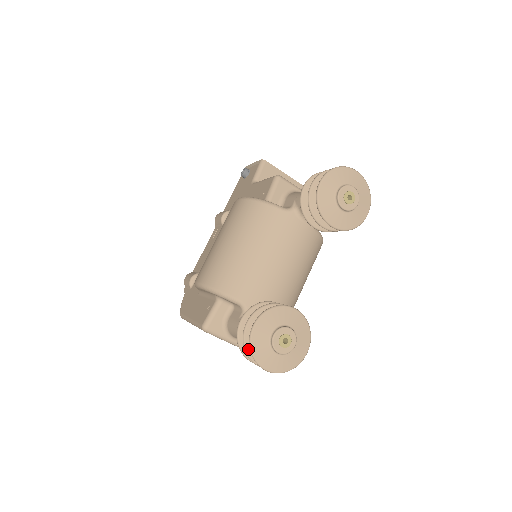
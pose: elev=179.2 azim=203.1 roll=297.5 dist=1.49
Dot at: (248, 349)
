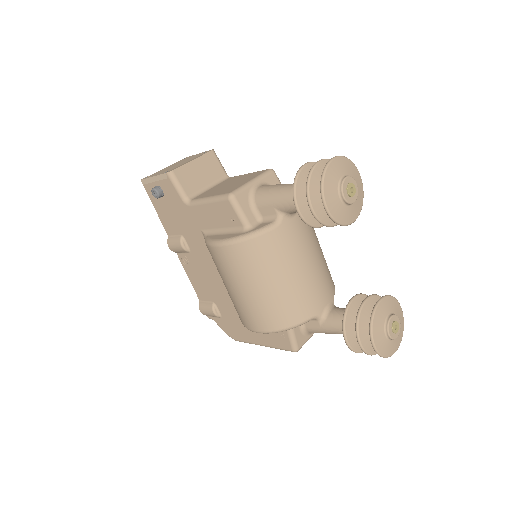
Dot at: (372, 353)
